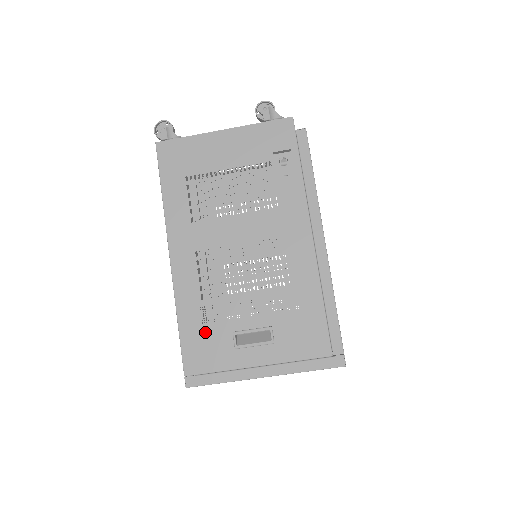
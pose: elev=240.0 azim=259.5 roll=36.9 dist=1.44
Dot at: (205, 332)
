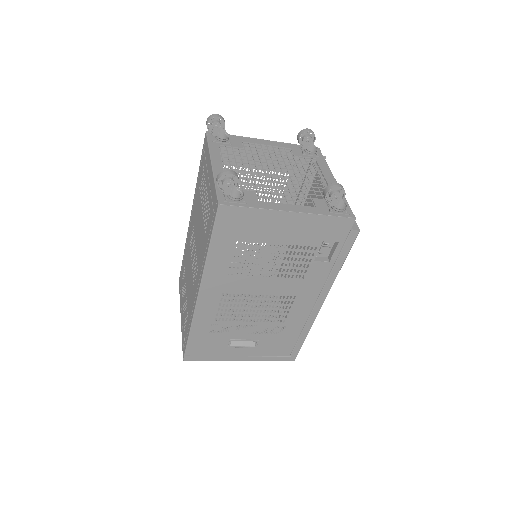
Dot at: (210, 337)
